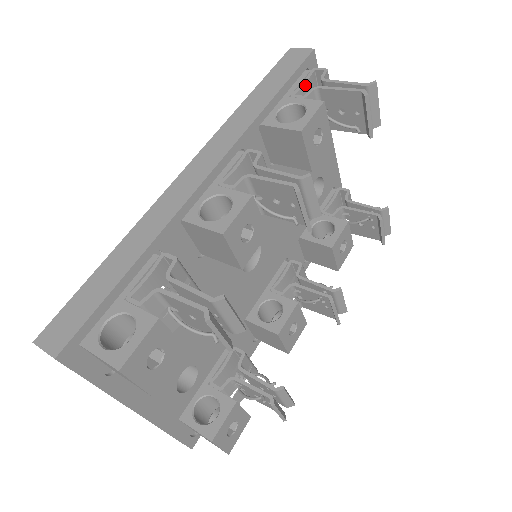
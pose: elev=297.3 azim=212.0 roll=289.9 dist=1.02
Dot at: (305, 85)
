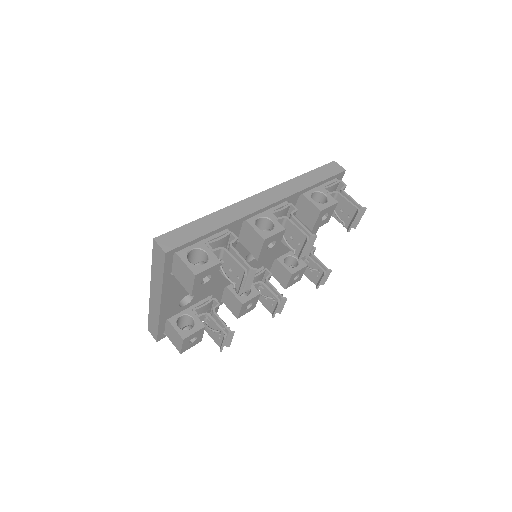
Dot at: (332, 186)
